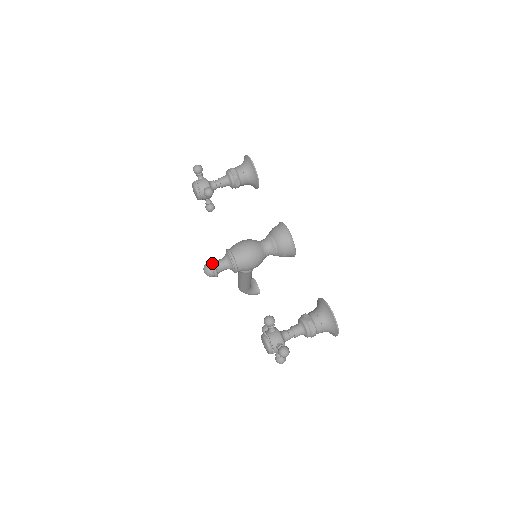
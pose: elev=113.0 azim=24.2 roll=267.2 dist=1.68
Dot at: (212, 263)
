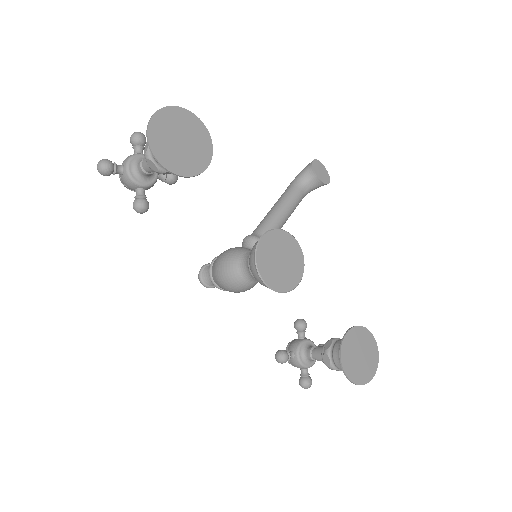
Dot at: (201, 283)
